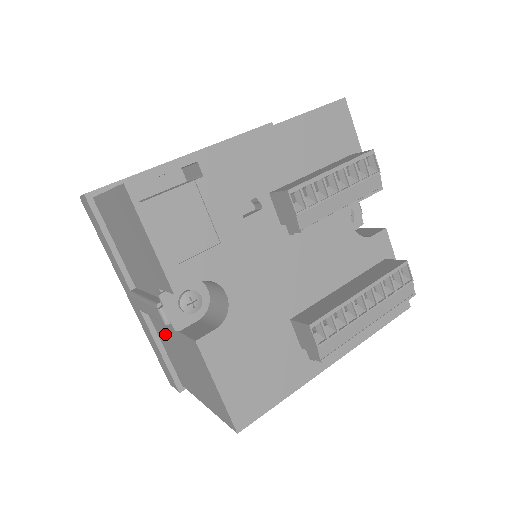
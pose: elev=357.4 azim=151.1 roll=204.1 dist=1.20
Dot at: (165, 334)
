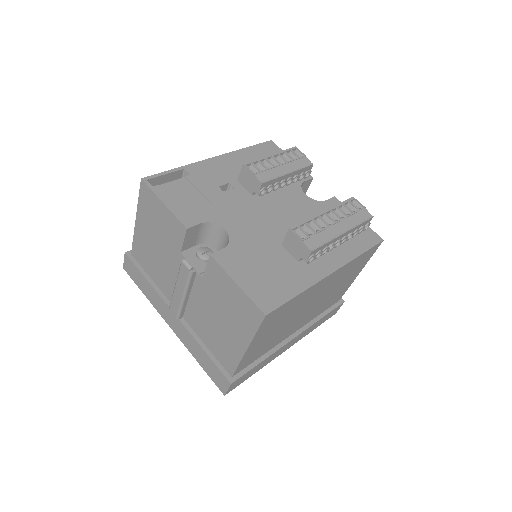
Dot at: (200, 316)
